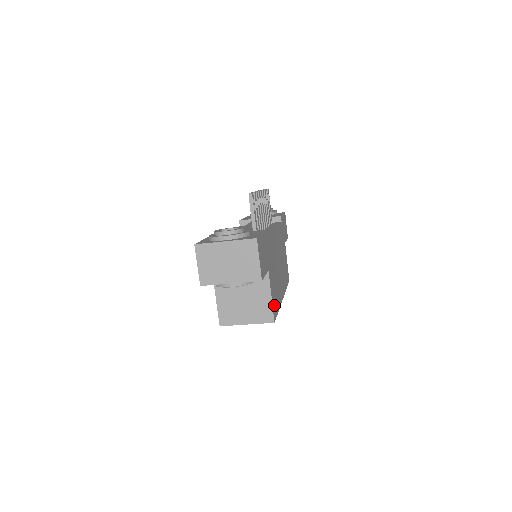
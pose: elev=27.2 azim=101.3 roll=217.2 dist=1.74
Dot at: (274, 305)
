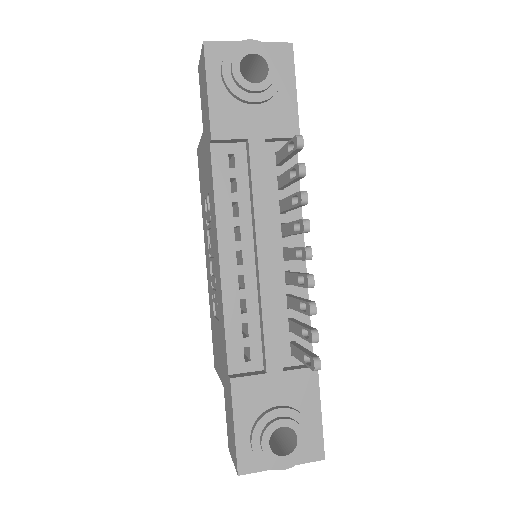
Dot at: occluded
